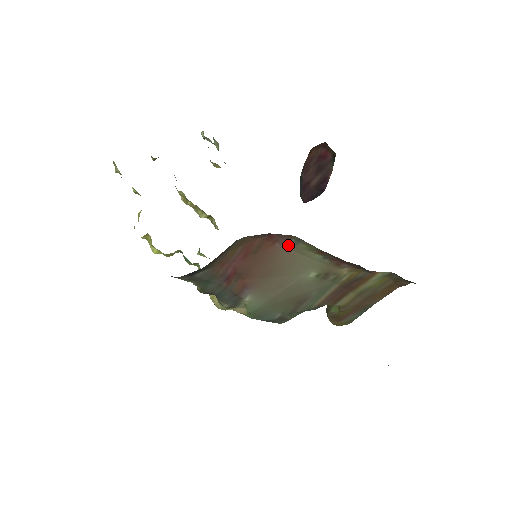
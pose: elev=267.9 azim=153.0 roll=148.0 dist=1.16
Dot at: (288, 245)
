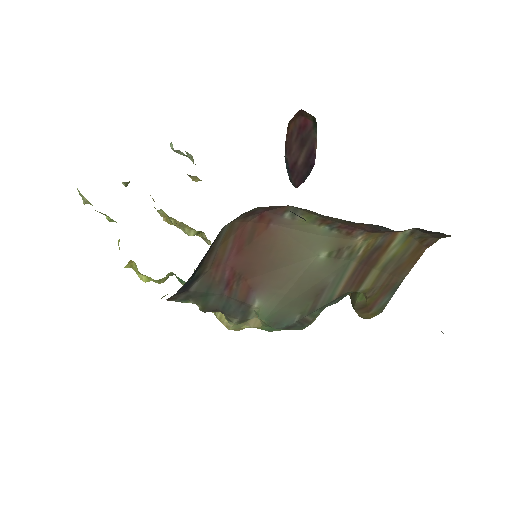
Dot at: (285, 223)
